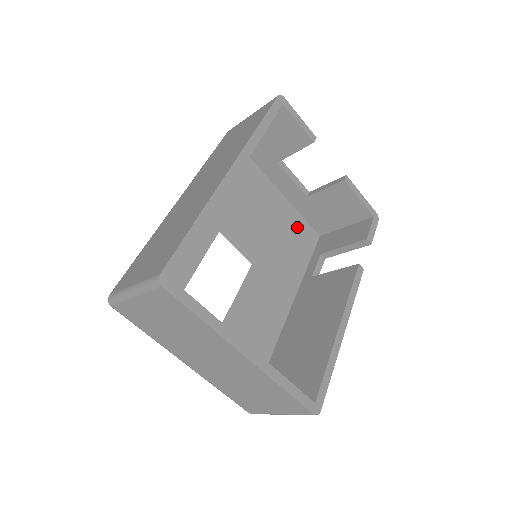
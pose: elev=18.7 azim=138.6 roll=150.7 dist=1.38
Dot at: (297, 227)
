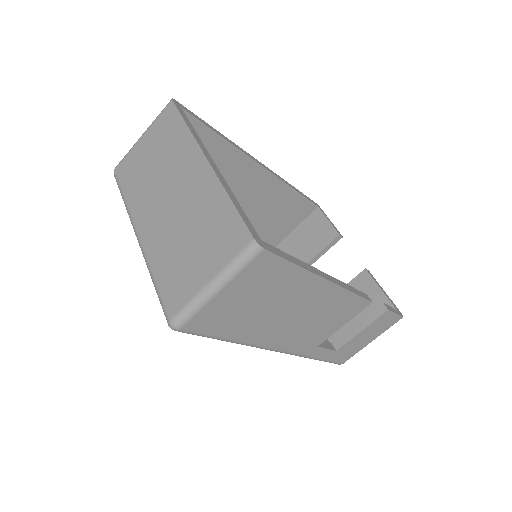
Dot at: occluded
